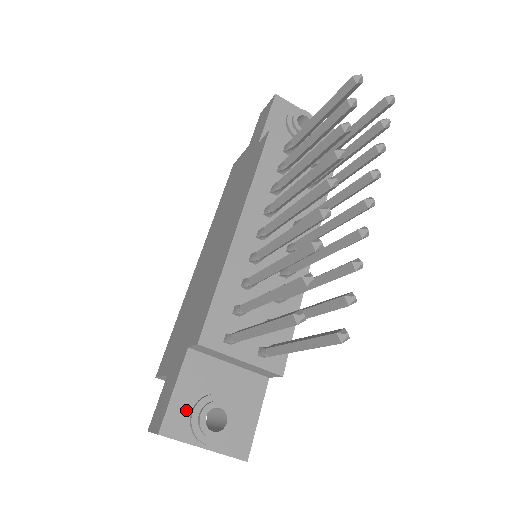
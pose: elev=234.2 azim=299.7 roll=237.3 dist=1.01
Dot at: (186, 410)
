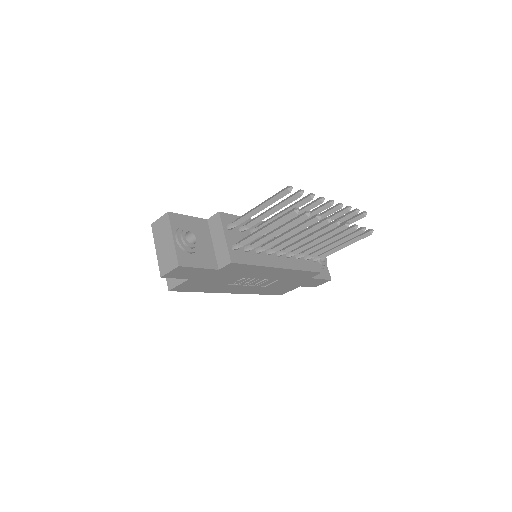
Dot at: (184, 224)
